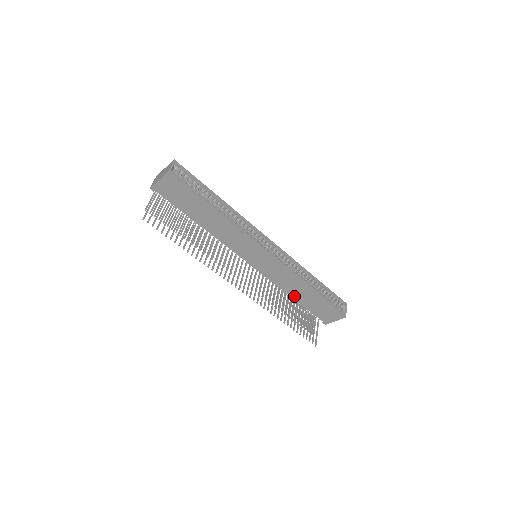
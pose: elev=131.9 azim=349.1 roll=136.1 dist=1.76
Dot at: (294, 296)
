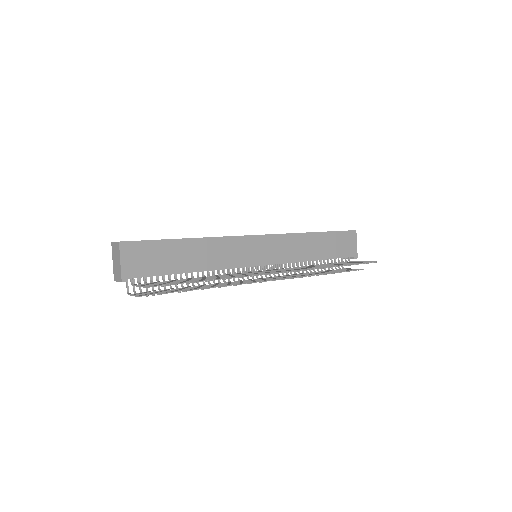
Dot at: (315, 257)
